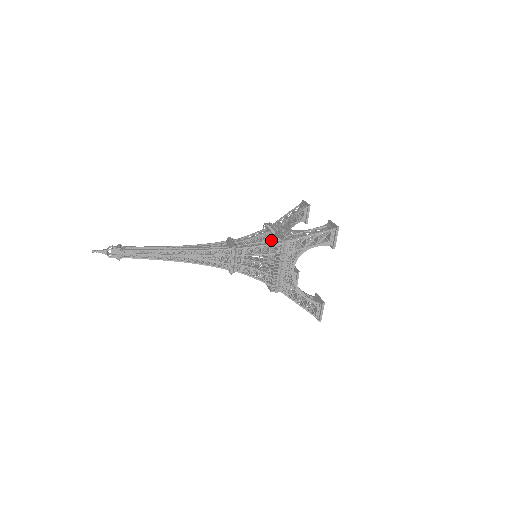
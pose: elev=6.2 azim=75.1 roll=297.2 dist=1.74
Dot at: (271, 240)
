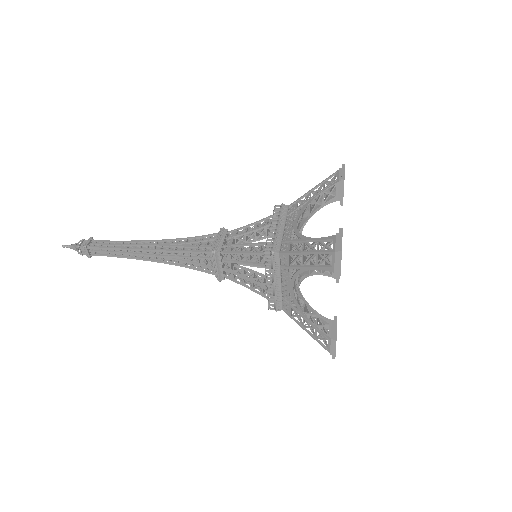
Dot at: occluded
